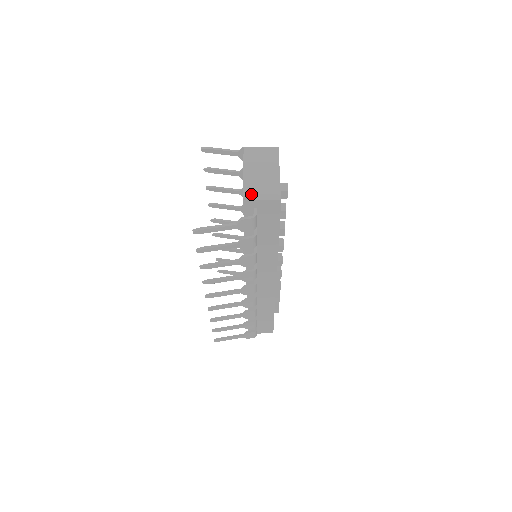
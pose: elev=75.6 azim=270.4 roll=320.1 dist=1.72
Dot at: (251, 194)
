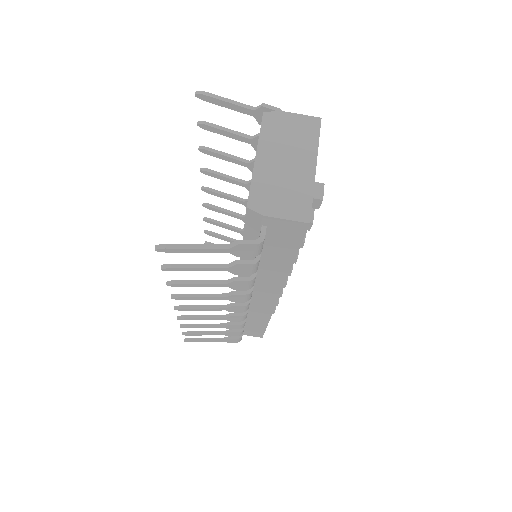
Dot at: (262, 203)
